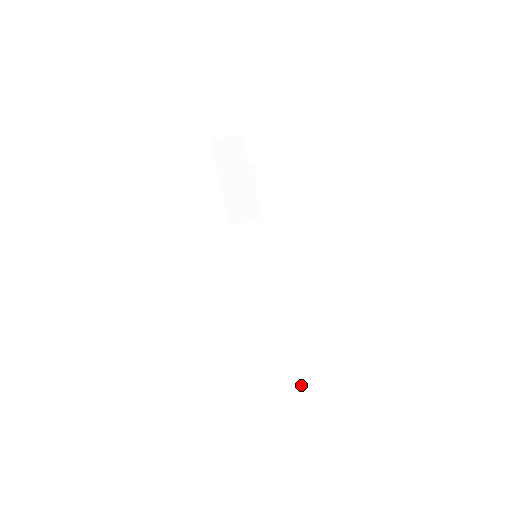
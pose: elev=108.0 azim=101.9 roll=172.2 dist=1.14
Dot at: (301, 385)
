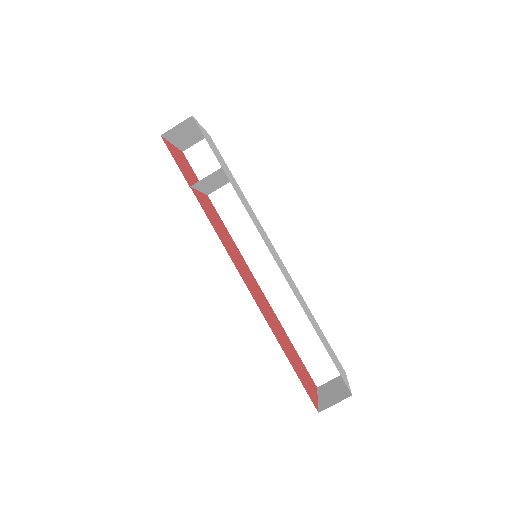
Dot at: occluded
